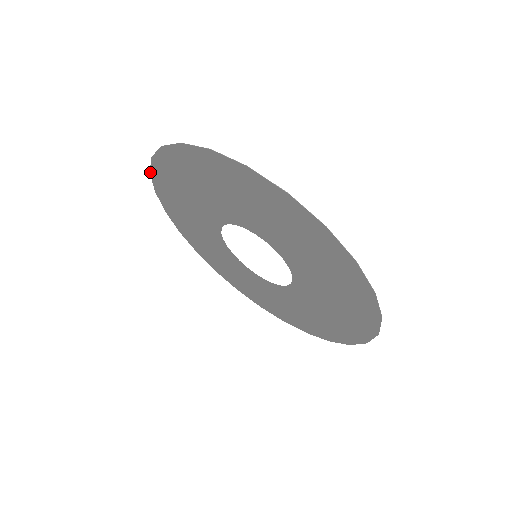
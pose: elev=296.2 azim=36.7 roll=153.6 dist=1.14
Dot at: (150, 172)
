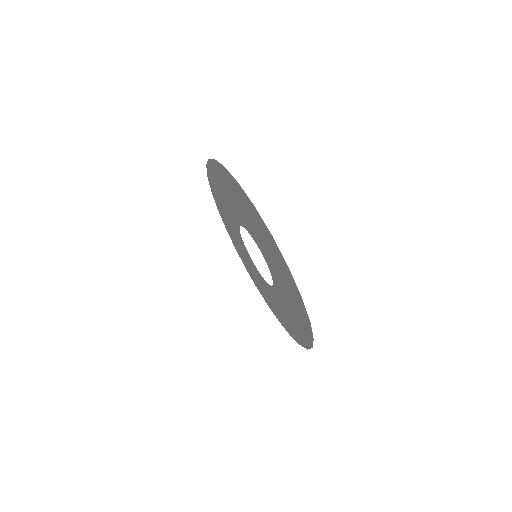
Dot at: (225, 168)
